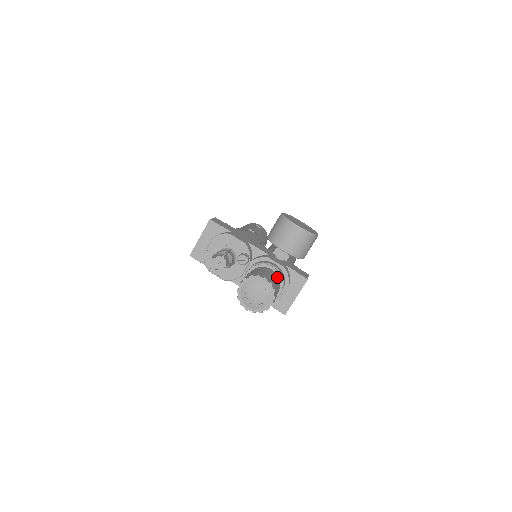
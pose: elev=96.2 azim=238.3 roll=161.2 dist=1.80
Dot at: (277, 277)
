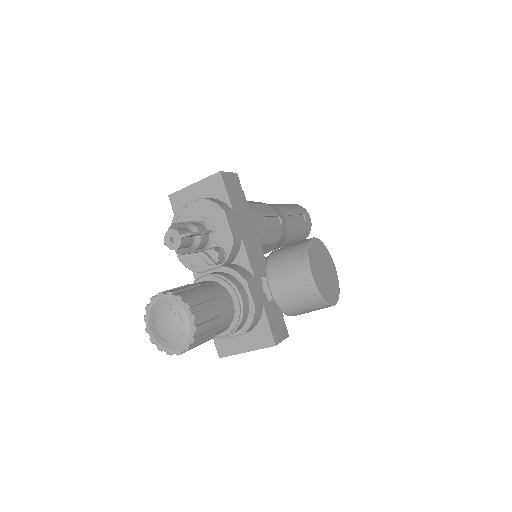
Dot at: (230, 317)
